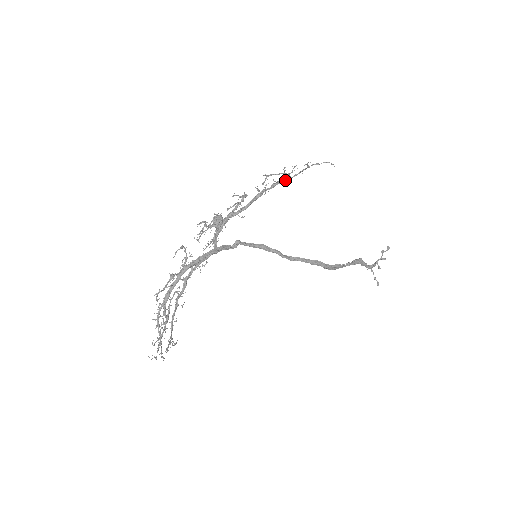
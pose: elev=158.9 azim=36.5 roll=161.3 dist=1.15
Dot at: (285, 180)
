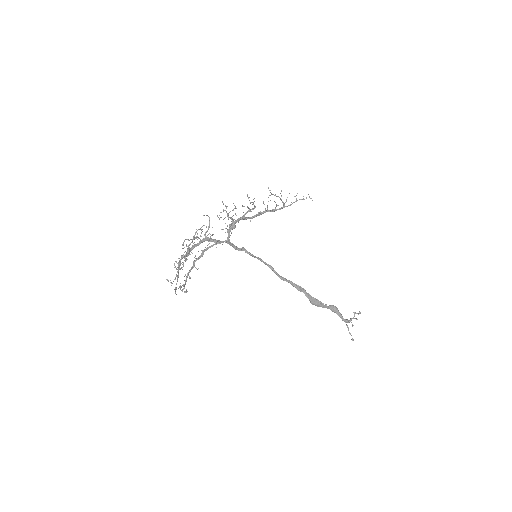
Dot at: (281, 207)
